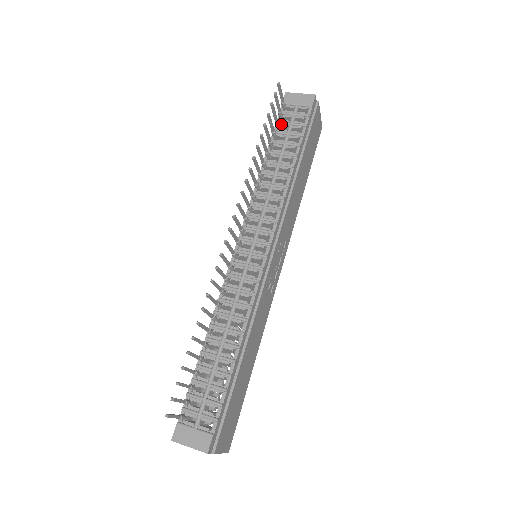
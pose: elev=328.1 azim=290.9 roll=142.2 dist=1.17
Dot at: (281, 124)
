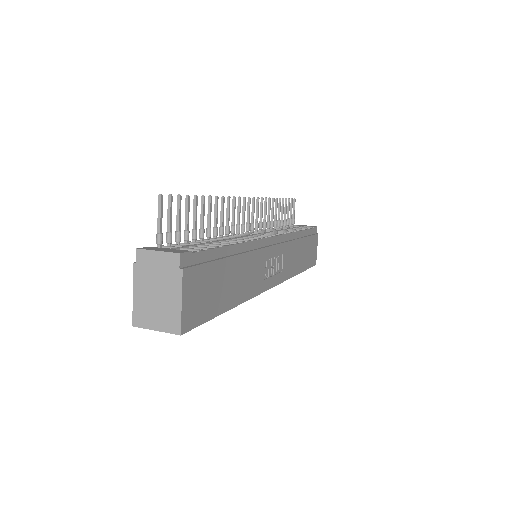
Dot at: occluded
